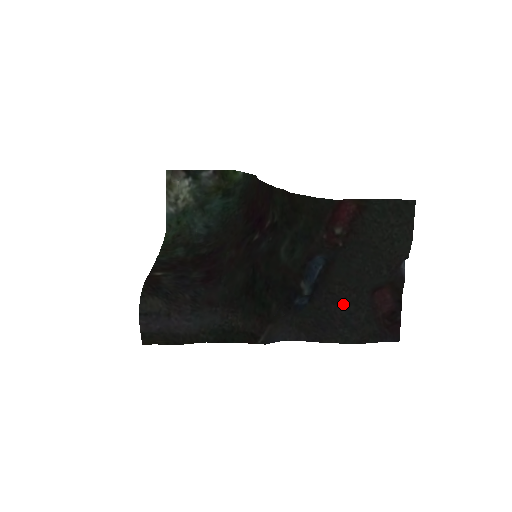
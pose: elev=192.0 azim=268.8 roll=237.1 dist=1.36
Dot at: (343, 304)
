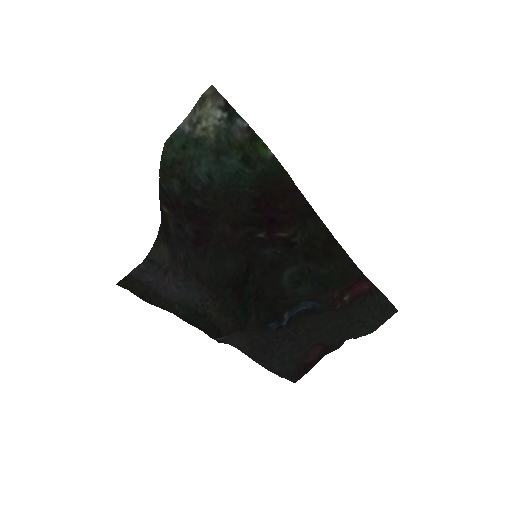
Dot at: (295, 344)
